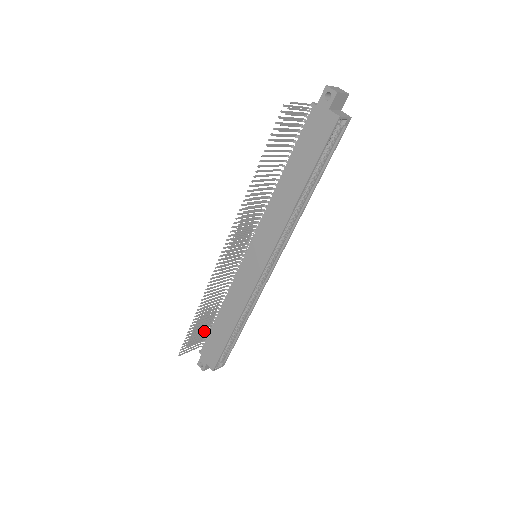
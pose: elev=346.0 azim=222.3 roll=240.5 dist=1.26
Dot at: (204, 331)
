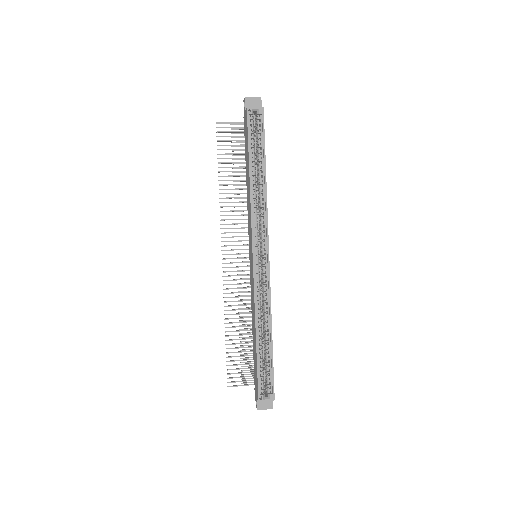
Dot at: occluded
